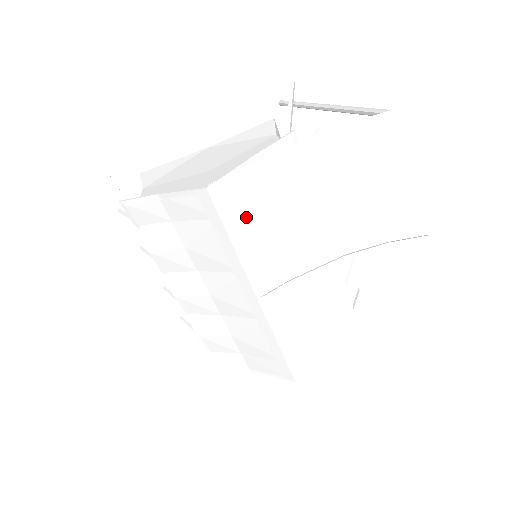
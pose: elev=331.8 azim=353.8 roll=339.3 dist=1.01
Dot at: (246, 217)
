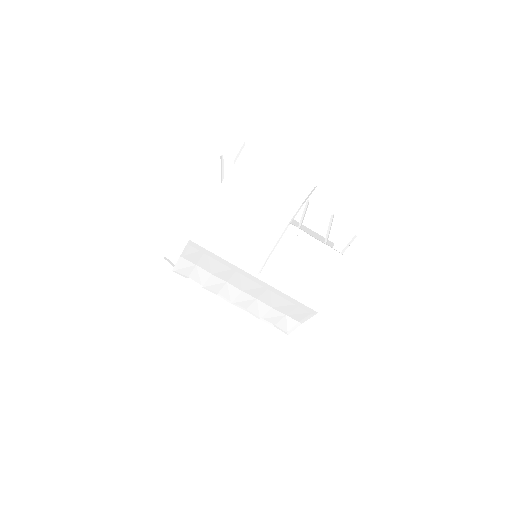
Dot at: (219, 240)
